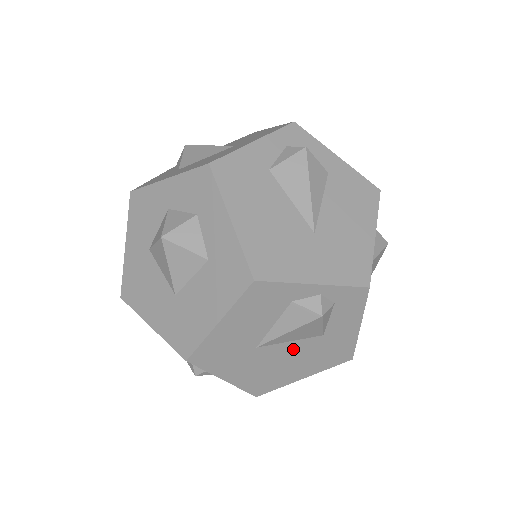
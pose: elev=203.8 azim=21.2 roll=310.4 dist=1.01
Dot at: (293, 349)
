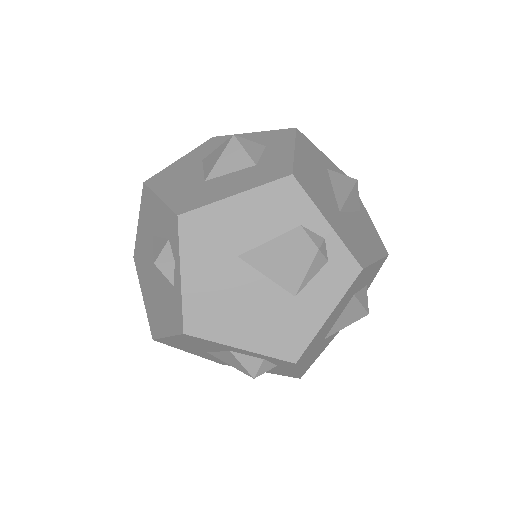
Dot at: (261, 291)
